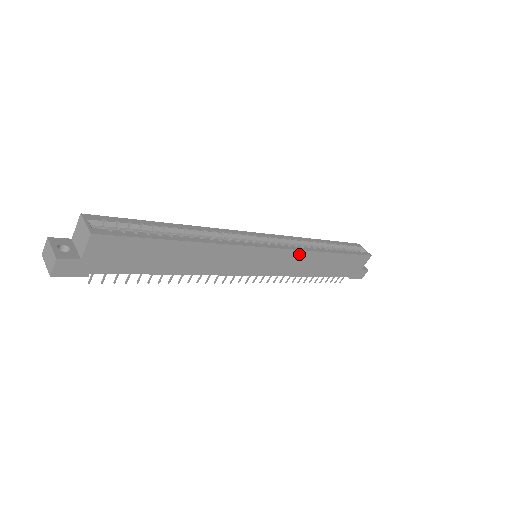
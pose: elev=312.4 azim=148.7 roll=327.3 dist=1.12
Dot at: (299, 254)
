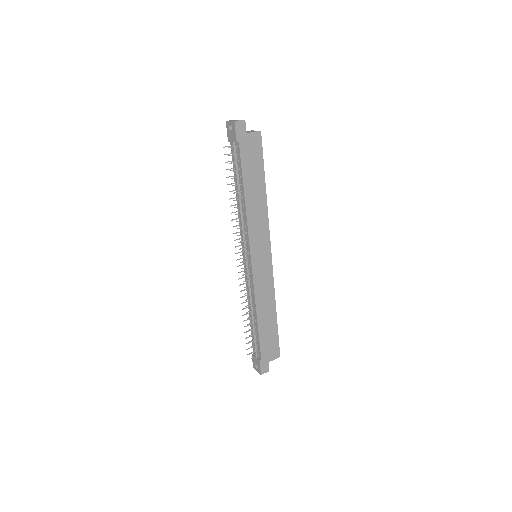
Dot at: (271, 283)
